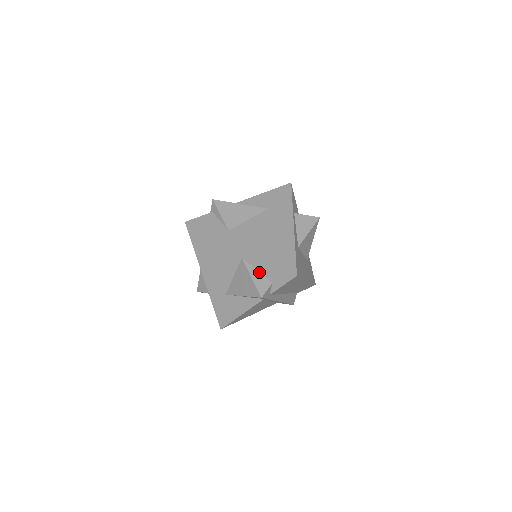
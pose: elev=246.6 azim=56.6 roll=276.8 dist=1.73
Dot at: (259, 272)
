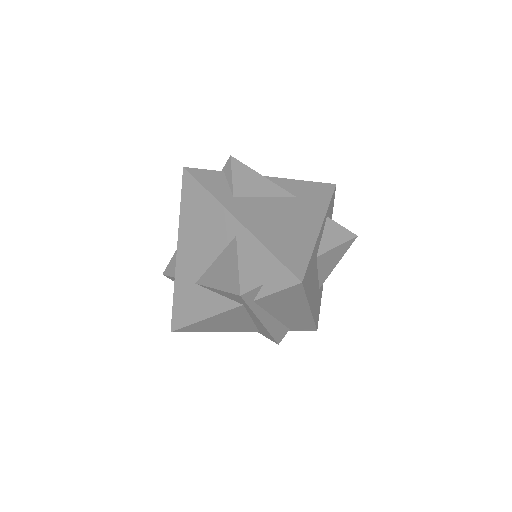
Dot at: (251, 263)
